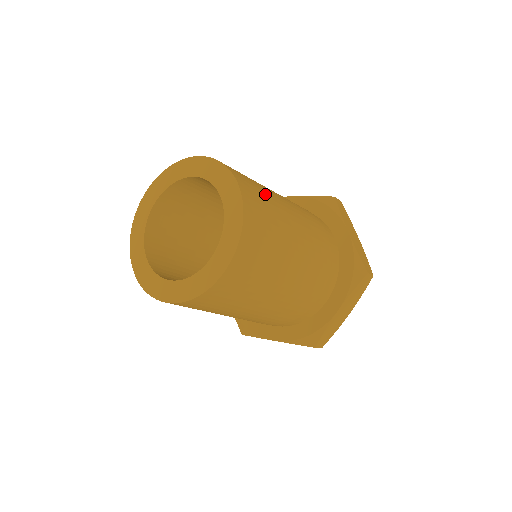
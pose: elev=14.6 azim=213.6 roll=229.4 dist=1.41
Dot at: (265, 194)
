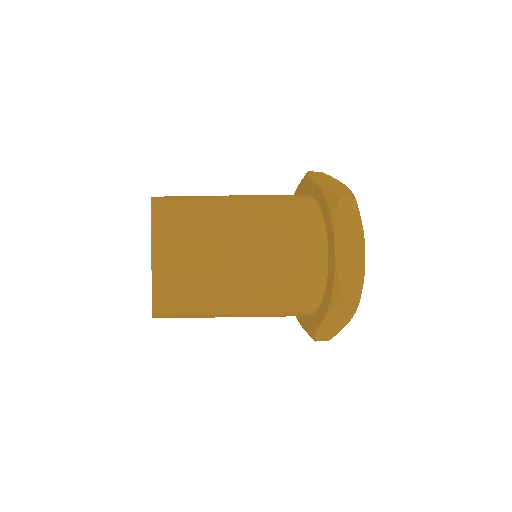
Dot at: (197, 239)
